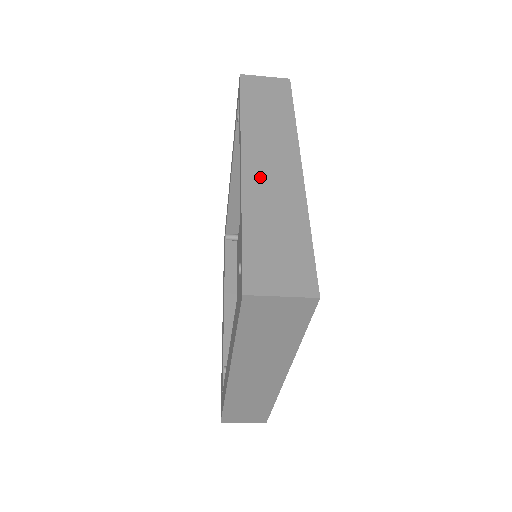
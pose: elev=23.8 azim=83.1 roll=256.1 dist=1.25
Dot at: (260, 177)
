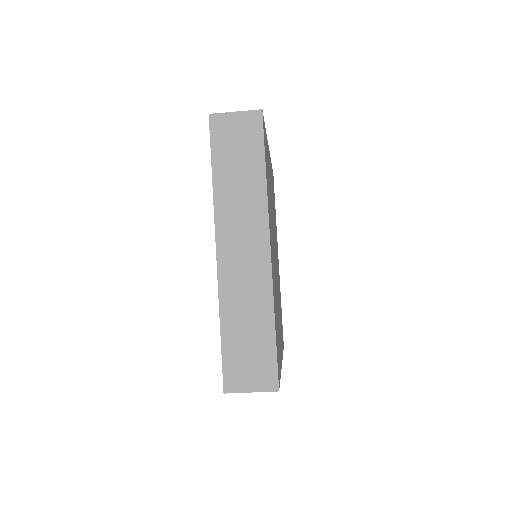
Dot at: (233, 271)
